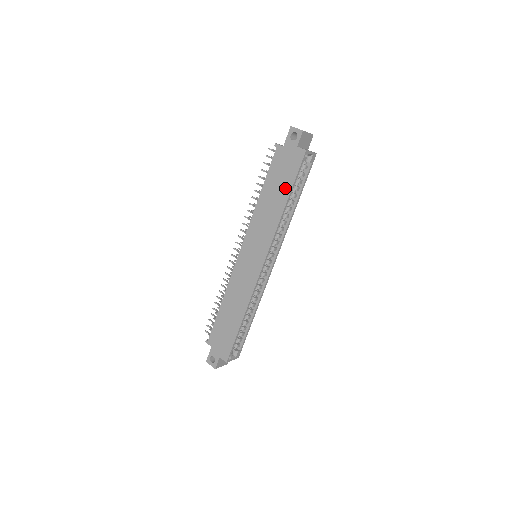
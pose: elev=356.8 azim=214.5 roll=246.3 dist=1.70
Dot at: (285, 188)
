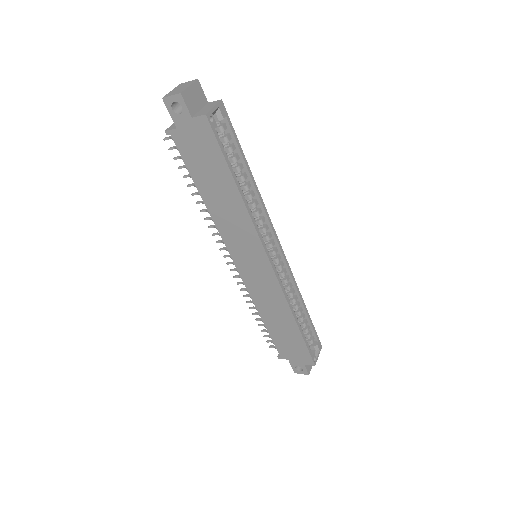
Dot at: (222, 175)
